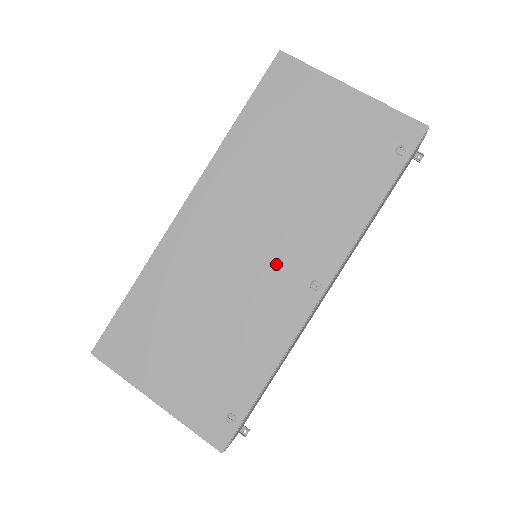
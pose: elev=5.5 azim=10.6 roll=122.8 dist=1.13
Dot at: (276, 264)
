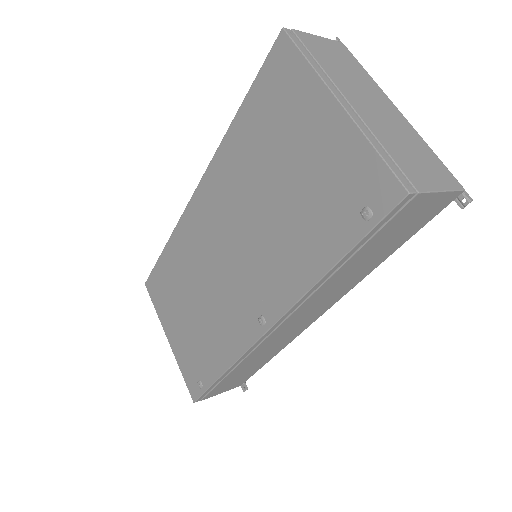
Dot at: (241, 283)
